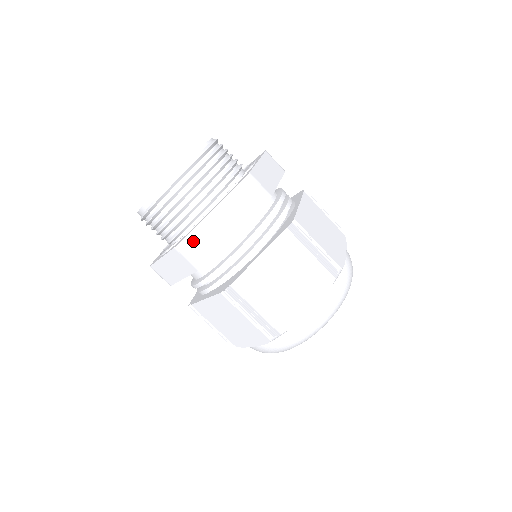
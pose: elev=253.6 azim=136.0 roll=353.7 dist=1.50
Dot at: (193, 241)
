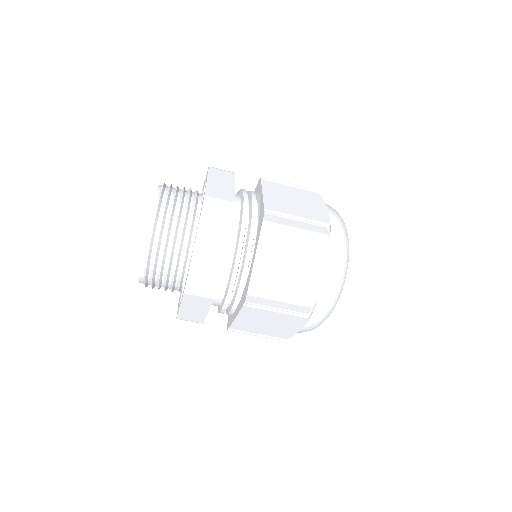
Dot at: (195, 279)
